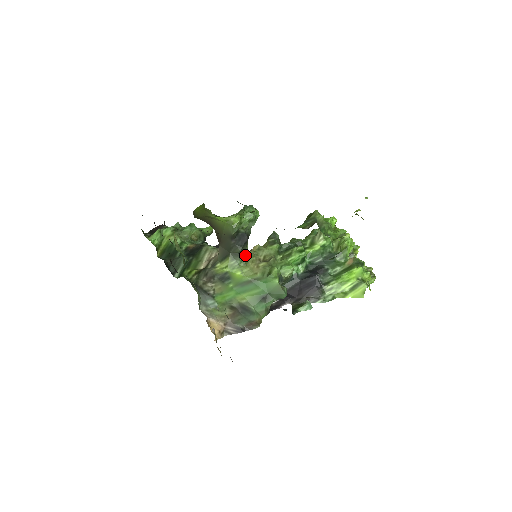
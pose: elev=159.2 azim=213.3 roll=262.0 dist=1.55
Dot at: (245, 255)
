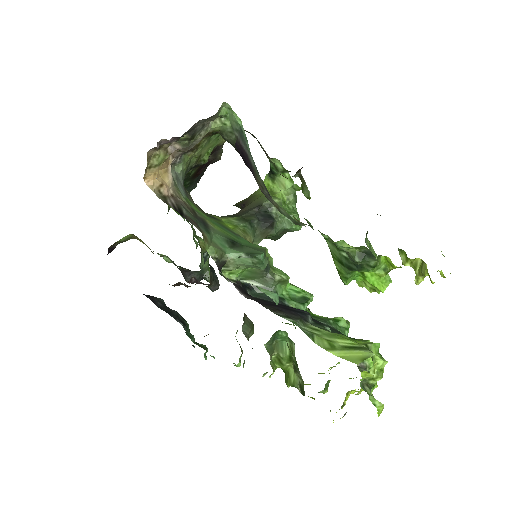
Dot at: (251, 232)
